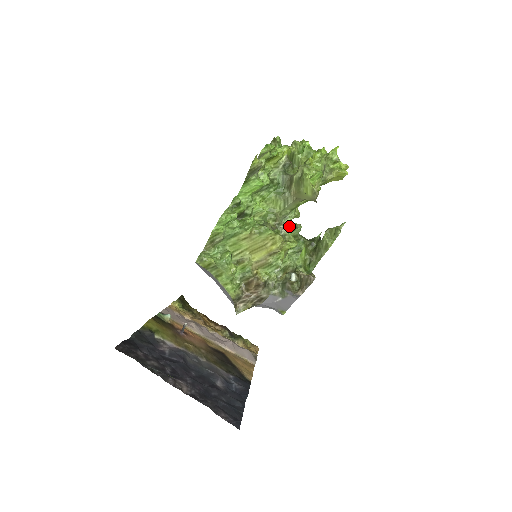
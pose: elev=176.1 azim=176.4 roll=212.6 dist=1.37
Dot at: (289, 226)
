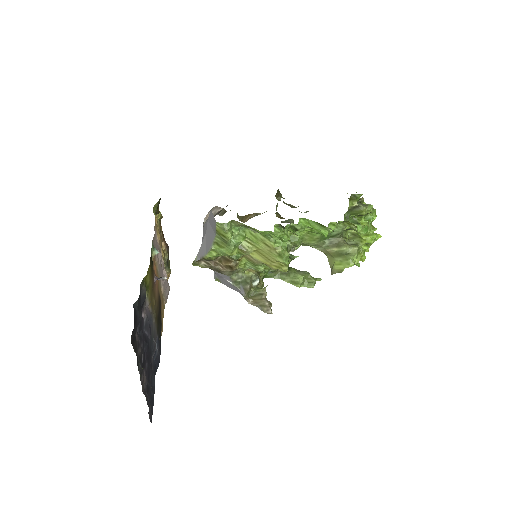
Dot at: (294, 249)
